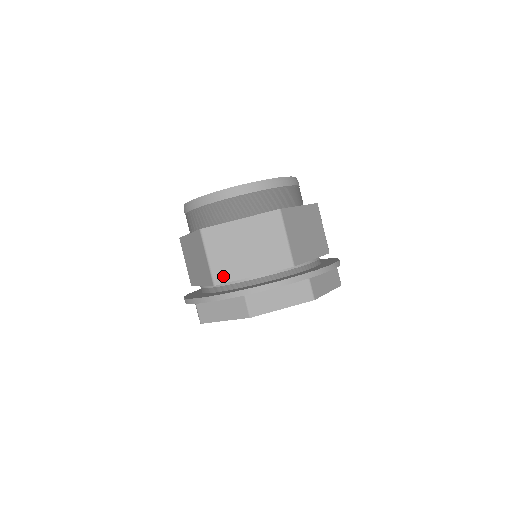
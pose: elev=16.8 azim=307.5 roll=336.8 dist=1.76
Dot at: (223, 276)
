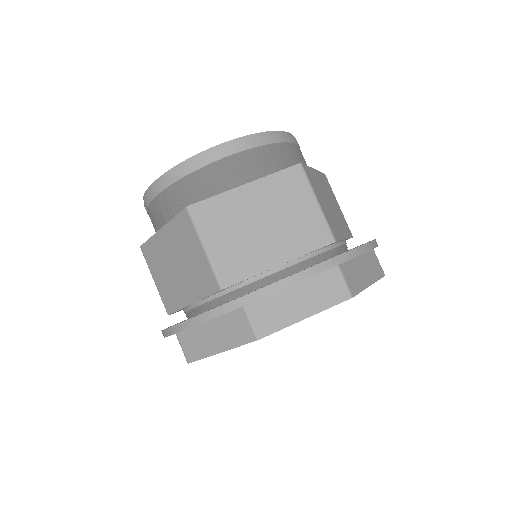
Dot at: (170, 304)
